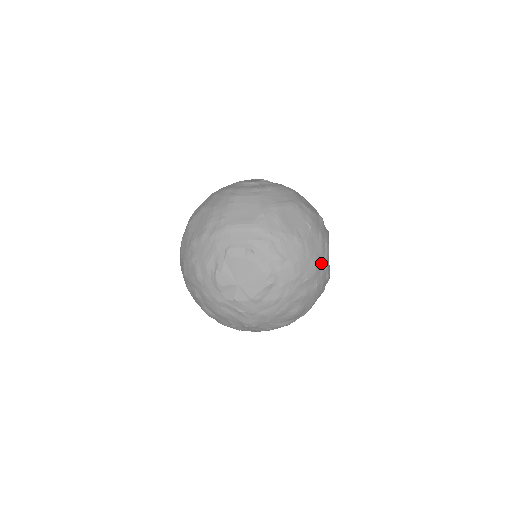
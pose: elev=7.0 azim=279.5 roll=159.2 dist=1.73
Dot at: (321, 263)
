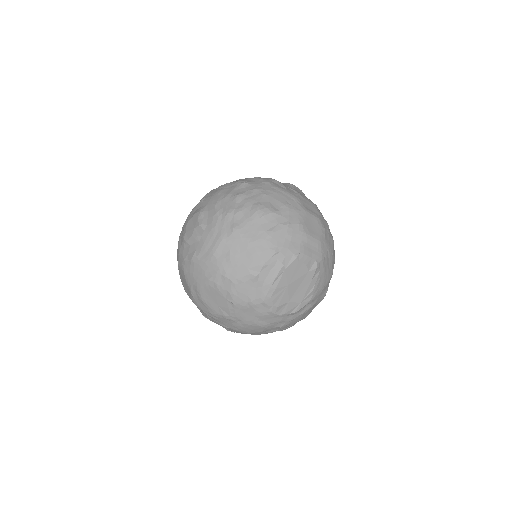
Dot at: (267, 319)
